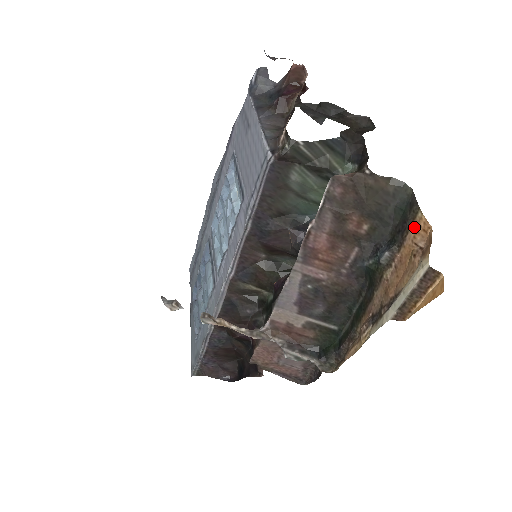
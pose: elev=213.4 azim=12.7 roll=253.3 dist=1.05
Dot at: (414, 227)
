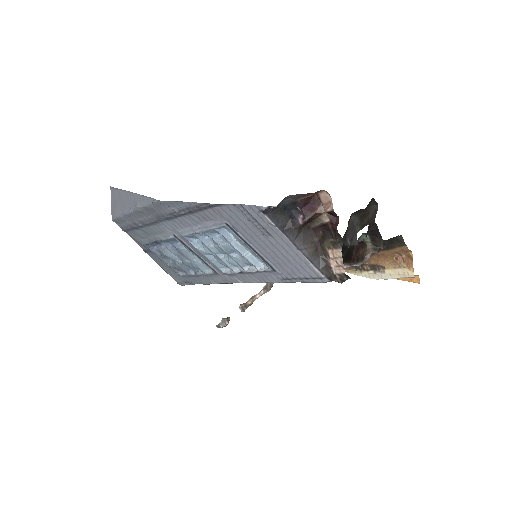
Dot at: (399, 249)
